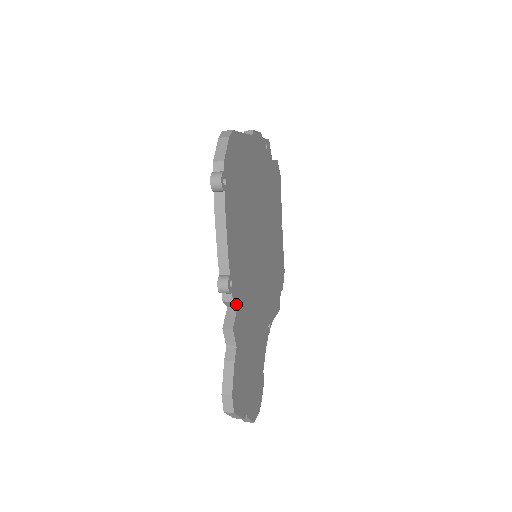
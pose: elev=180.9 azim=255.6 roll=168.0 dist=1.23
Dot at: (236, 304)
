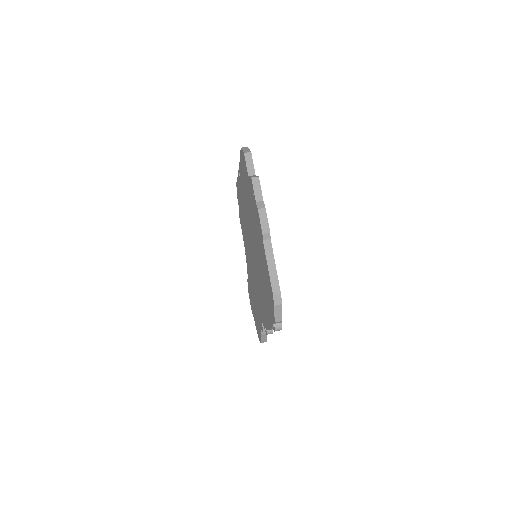
Dot at: occluded
